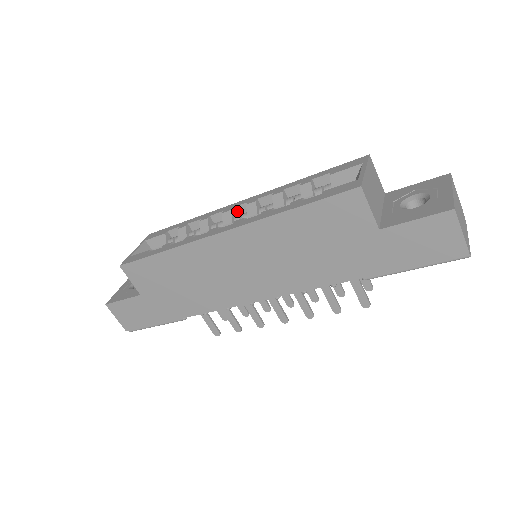
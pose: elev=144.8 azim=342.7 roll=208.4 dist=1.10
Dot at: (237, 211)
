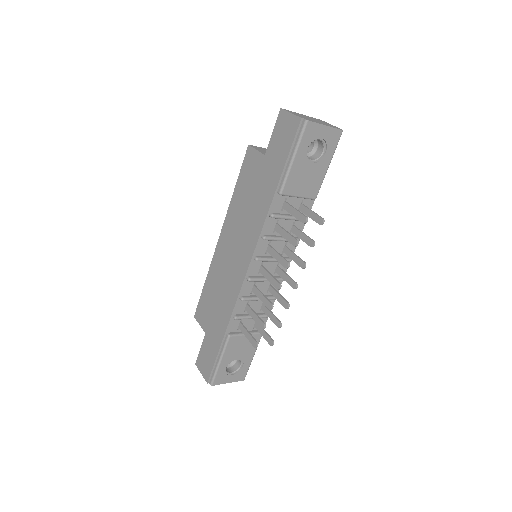
Dot at: occluded
